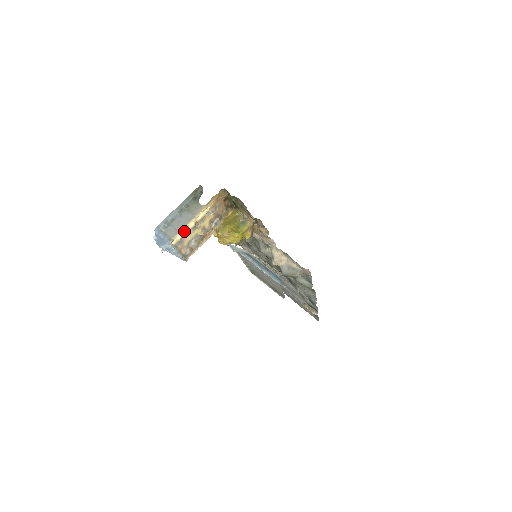
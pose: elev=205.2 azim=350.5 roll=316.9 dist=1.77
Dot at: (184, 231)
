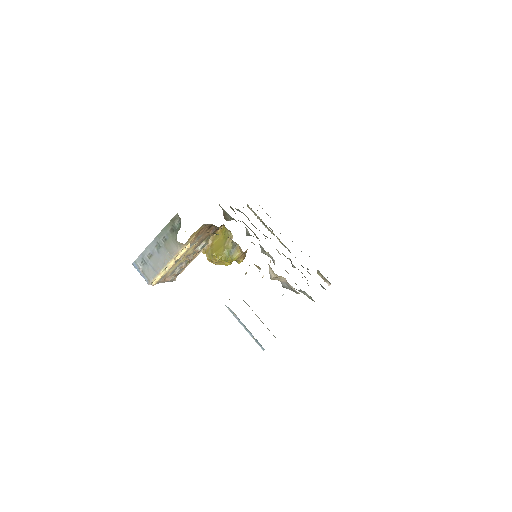
Dot at: (163, 272)
